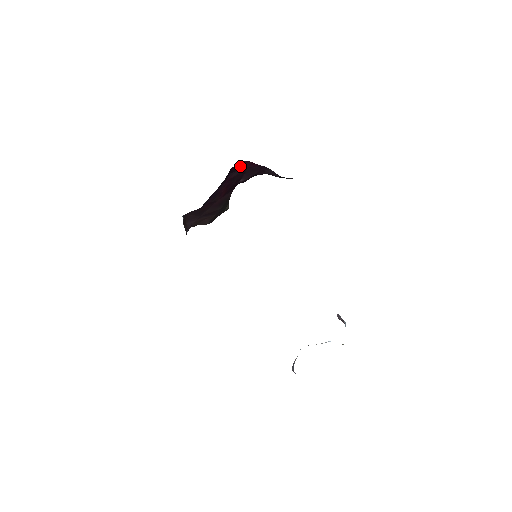
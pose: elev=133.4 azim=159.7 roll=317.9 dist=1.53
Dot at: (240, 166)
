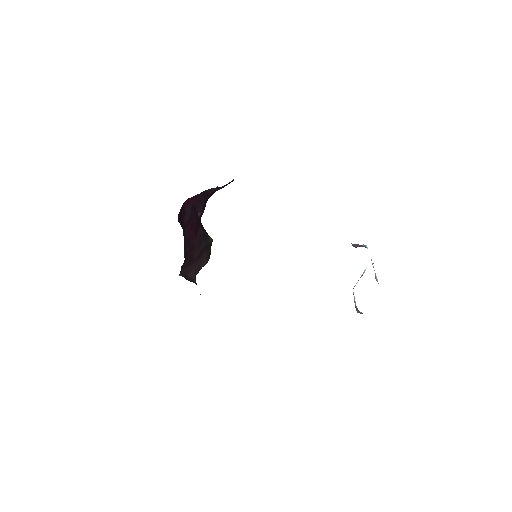
Dot at: (186, 207)
